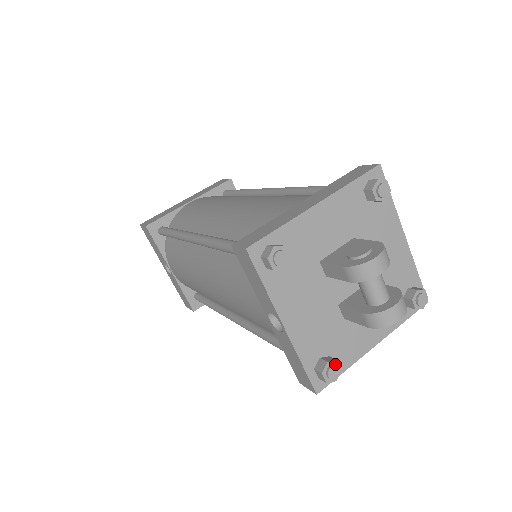
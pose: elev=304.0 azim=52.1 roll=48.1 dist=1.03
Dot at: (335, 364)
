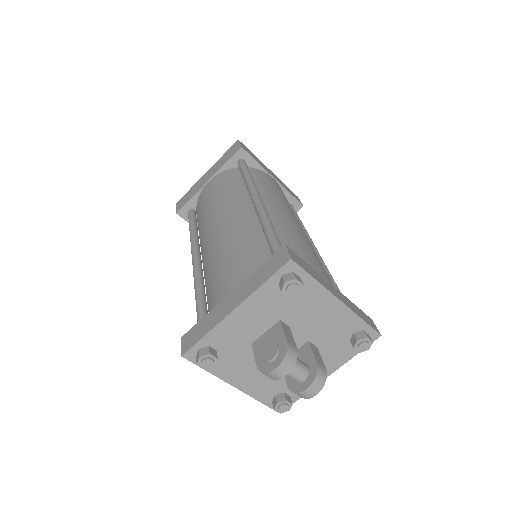
Dot at: (285, 403)
